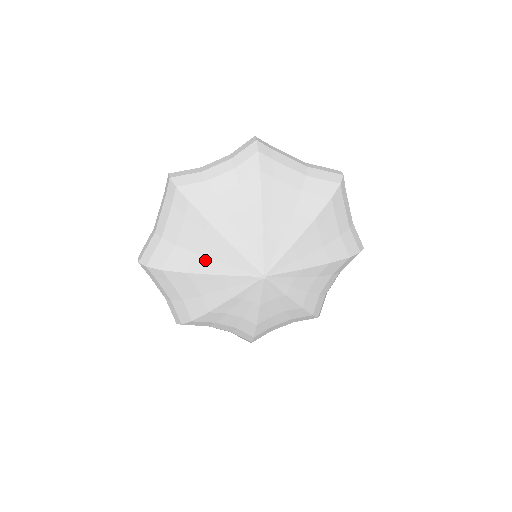
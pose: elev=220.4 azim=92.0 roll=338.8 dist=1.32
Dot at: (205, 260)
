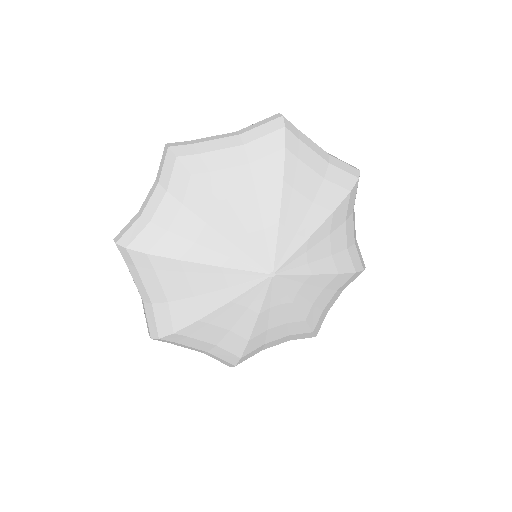
Dot at: (205, 297)
